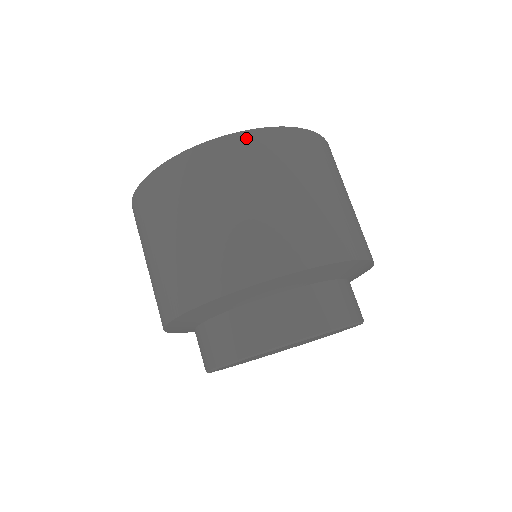
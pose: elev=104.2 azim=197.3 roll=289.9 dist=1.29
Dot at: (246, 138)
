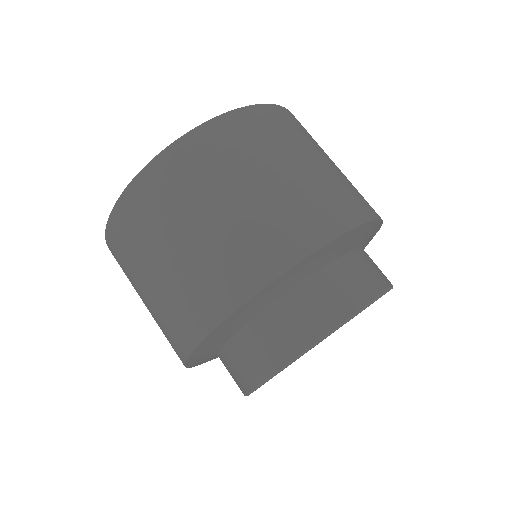
Dot at: (178, 149)
